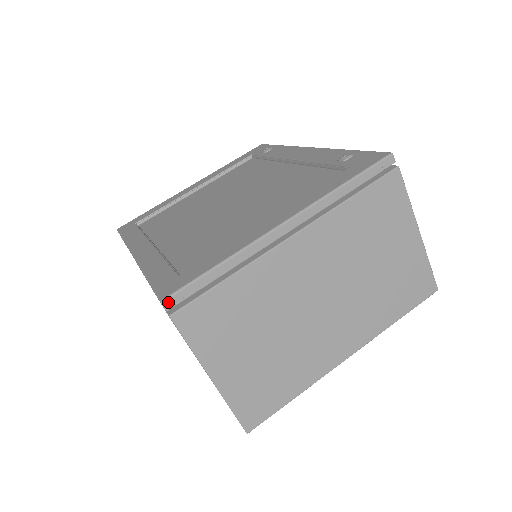
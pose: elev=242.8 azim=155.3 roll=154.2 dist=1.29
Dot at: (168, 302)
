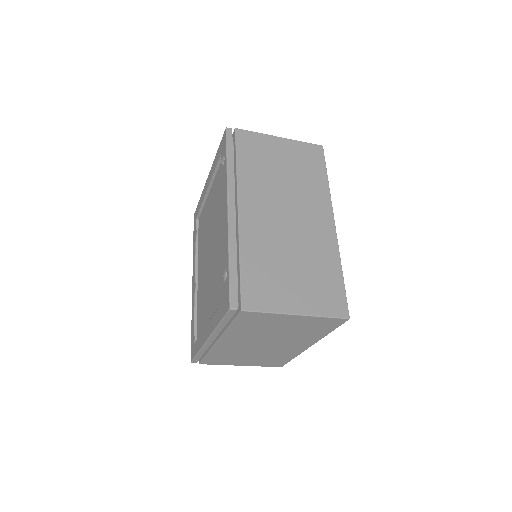
Dot at: (193, 362)
